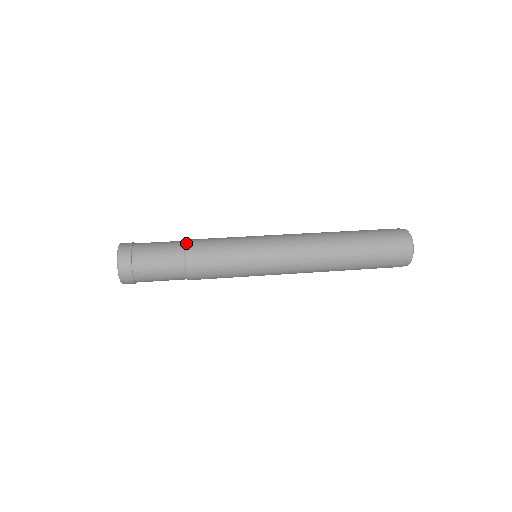
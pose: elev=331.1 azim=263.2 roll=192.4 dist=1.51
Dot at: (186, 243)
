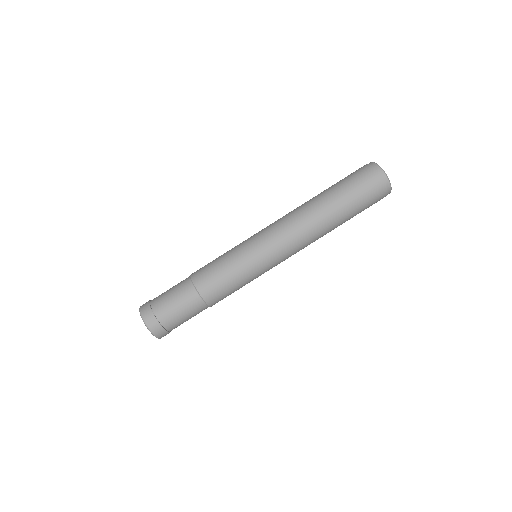
Dot at: (209, 305)
